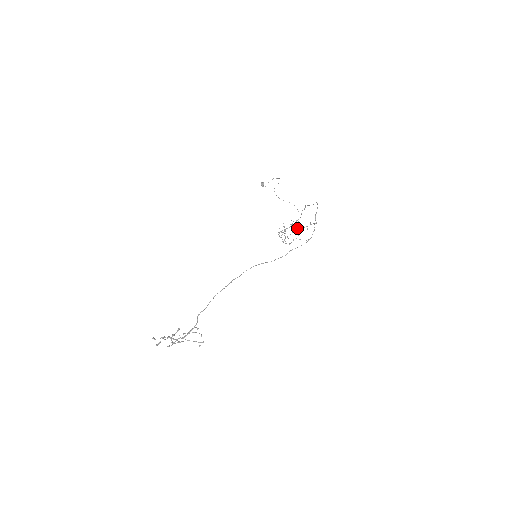
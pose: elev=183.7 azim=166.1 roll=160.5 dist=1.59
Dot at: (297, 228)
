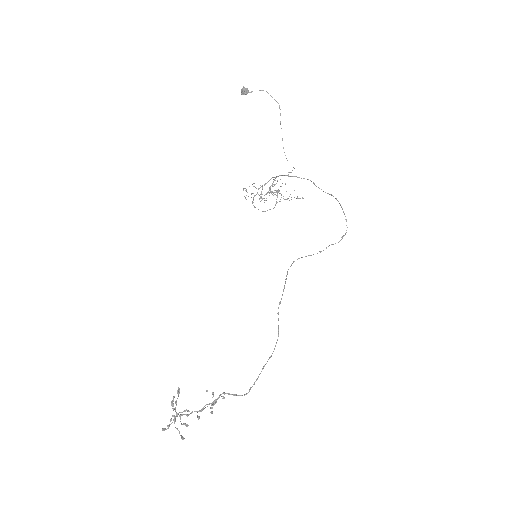
Dot at: occluded
